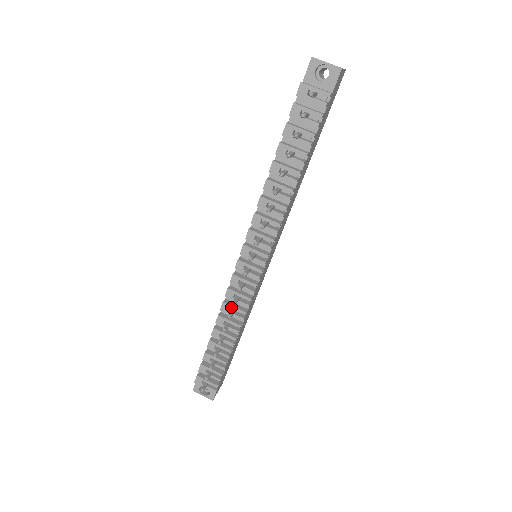
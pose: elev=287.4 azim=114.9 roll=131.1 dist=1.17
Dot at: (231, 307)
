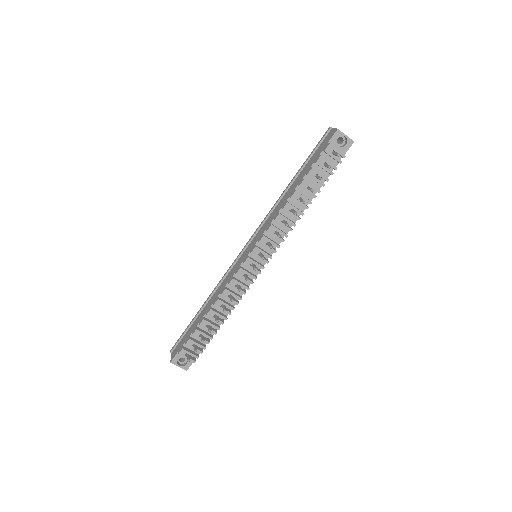
Dot at: (231, 293)
